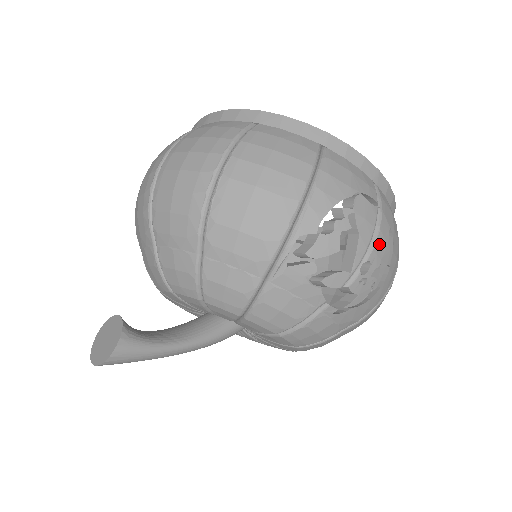
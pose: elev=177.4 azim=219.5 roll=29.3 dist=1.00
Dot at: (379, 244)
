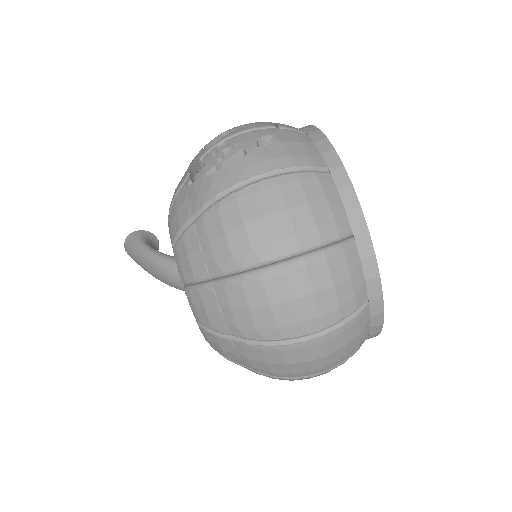
Dot at: (247, 135)
